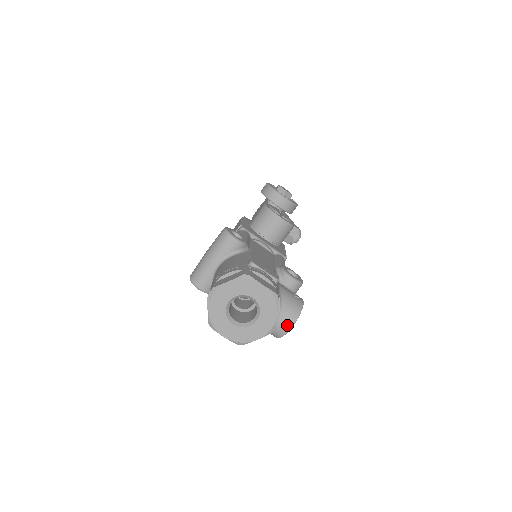
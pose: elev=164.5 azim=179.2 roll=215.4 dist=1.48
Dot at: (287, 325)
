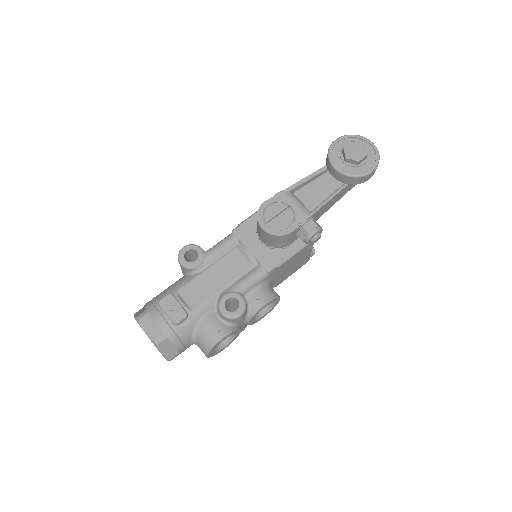
Dot at: (204, 353)
